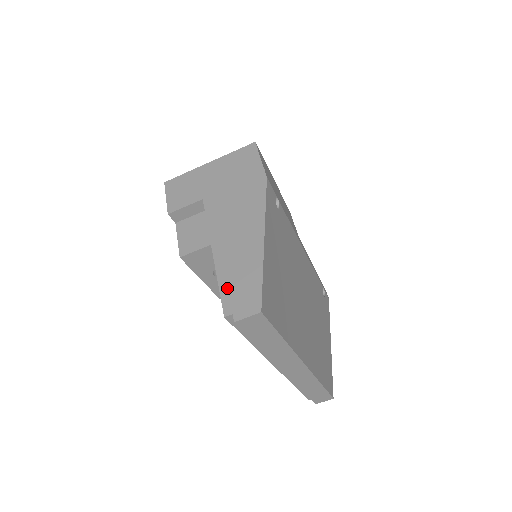
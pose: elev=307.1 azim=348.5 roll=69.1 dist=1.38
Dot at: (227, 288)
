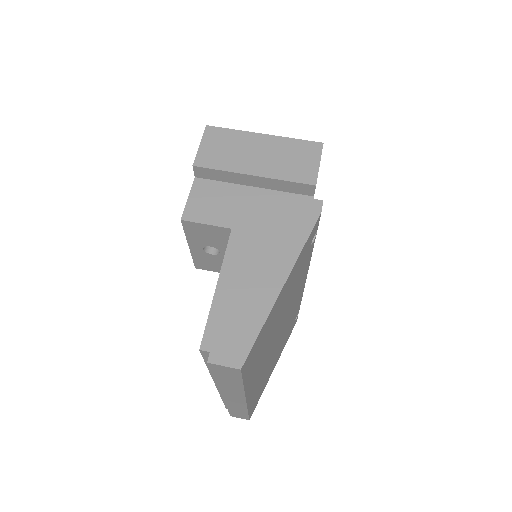
Dot at: (218, 317)
